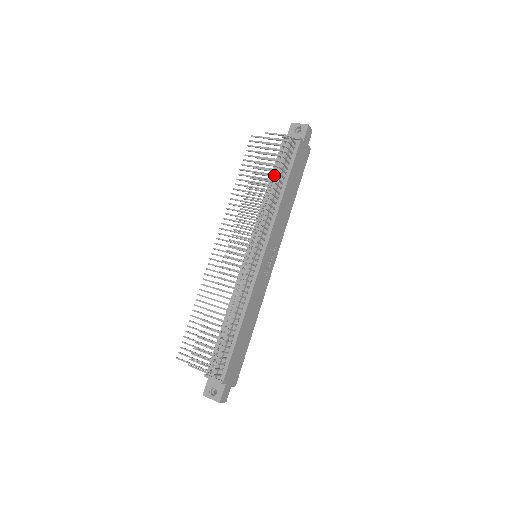
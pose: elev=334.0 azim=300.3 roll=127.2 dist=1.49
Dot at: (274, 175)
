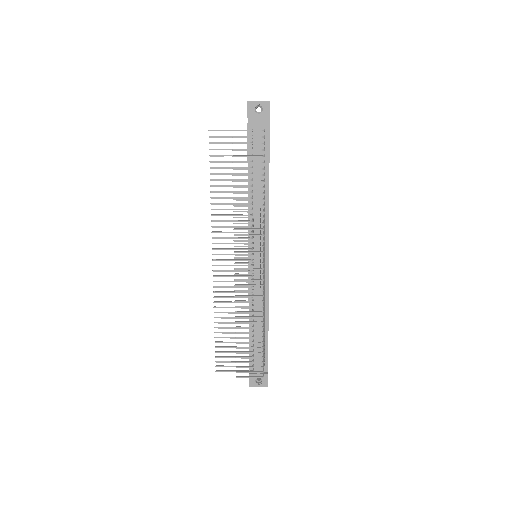
Dot at: (253, 173)
